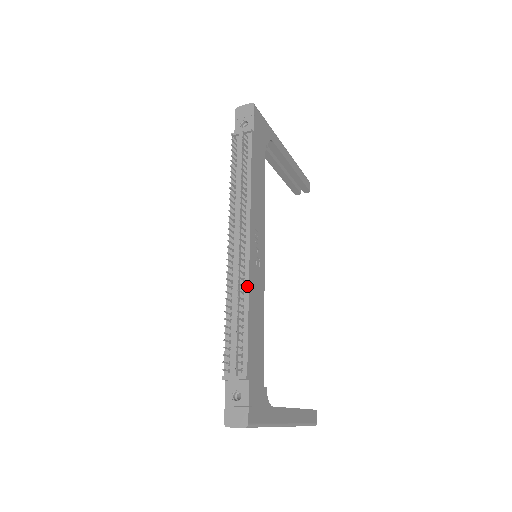
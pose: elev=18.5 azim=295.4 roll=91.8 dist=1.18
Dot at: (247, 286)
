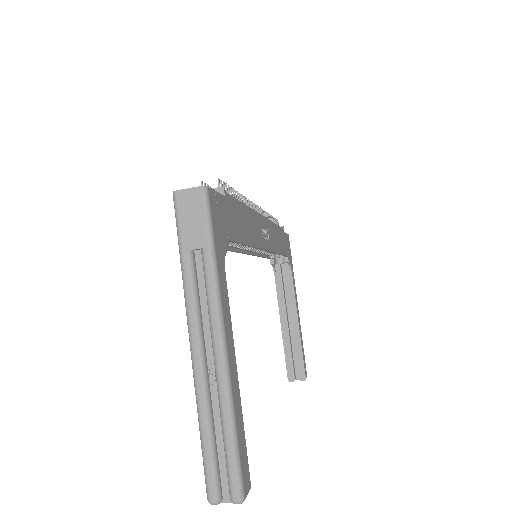
Dot at: (250, 209)
